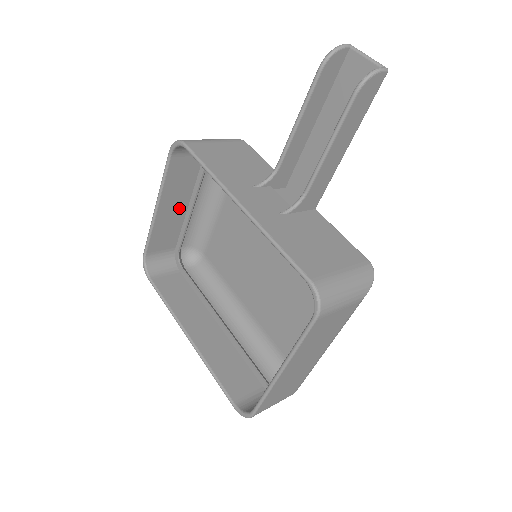
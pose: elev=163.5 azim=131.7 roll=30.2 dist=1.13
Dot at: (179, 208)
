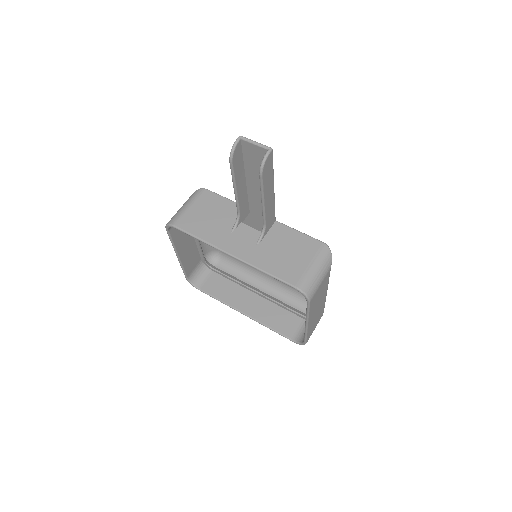
Dot at: (190, 244)
